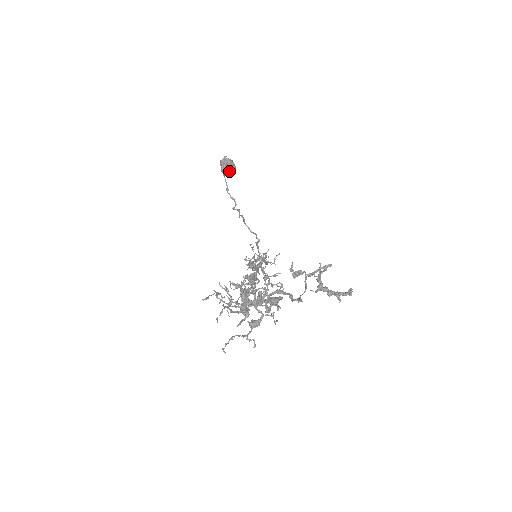
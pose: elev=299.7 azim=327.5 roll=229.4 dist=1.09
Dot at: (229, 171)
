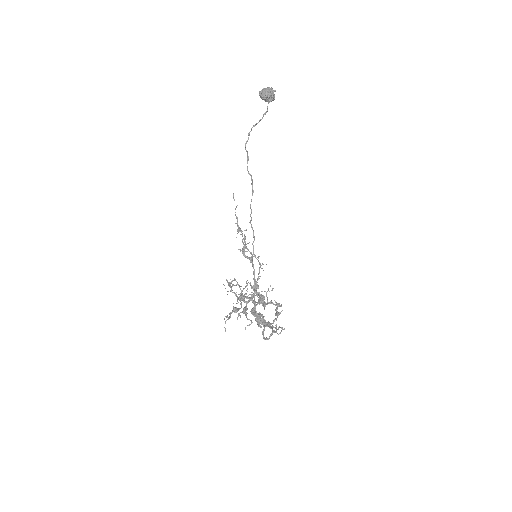
Dot at: occluded
